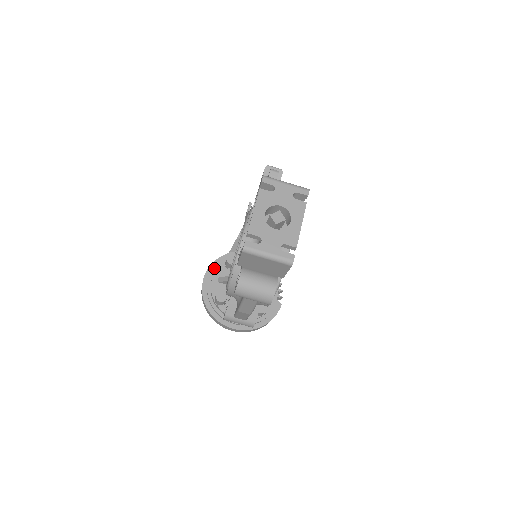
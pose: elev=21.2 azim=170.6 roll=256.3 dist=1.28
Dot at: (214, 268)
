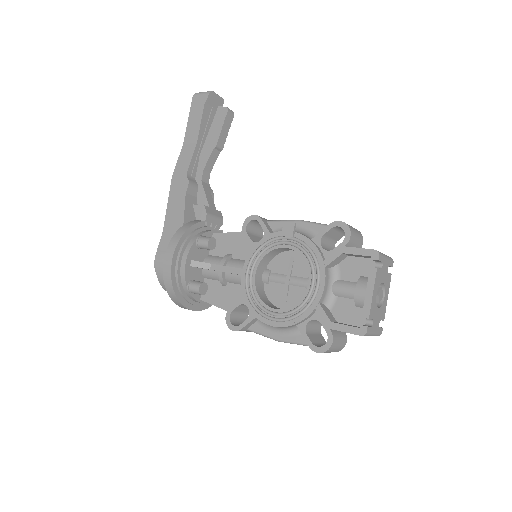
Dot at: (183, 247)
